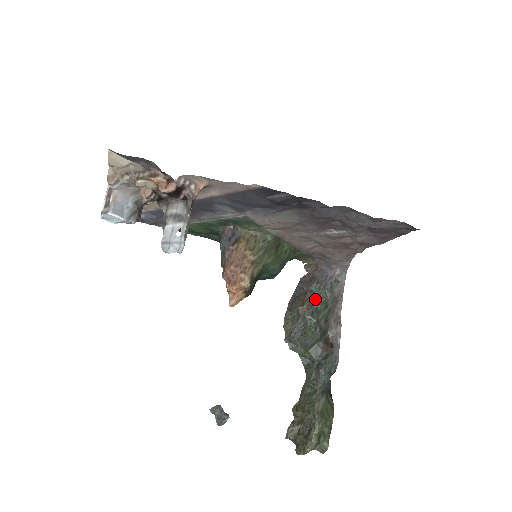
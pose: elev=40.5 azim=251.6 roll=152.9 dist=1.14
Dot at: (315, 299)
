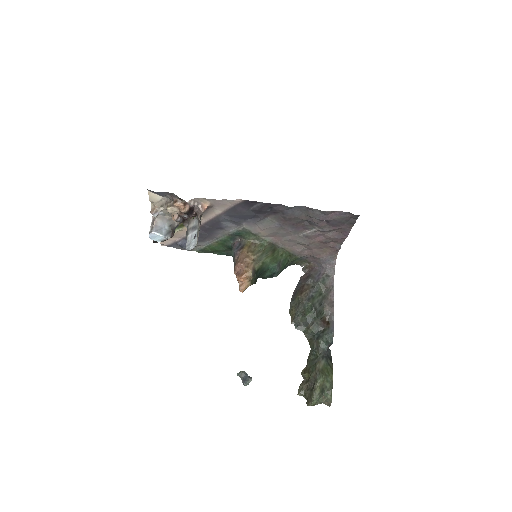
Dot at: (311, 289)
